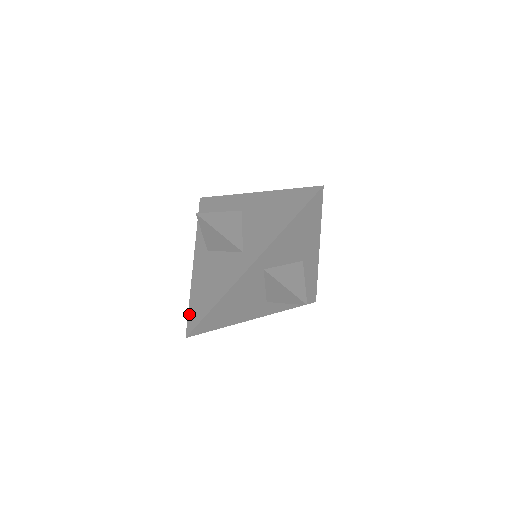
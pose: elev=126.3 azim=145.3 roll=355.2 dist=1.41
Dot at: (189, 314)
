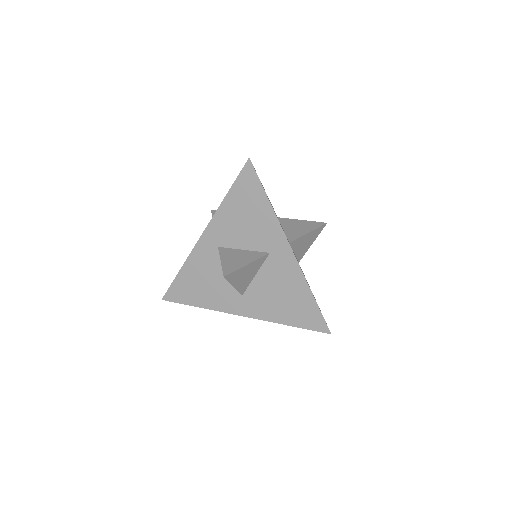
Dot at: (173, 285)
